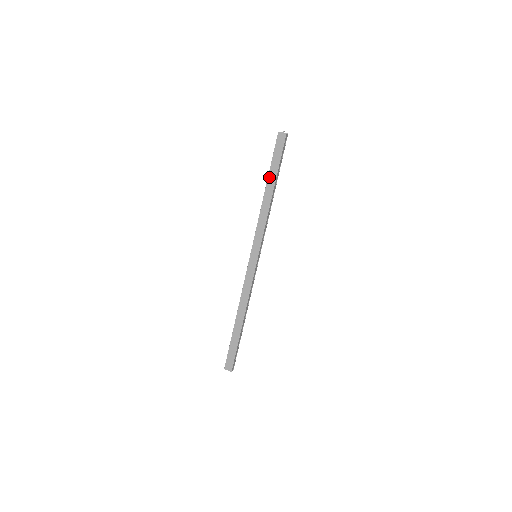
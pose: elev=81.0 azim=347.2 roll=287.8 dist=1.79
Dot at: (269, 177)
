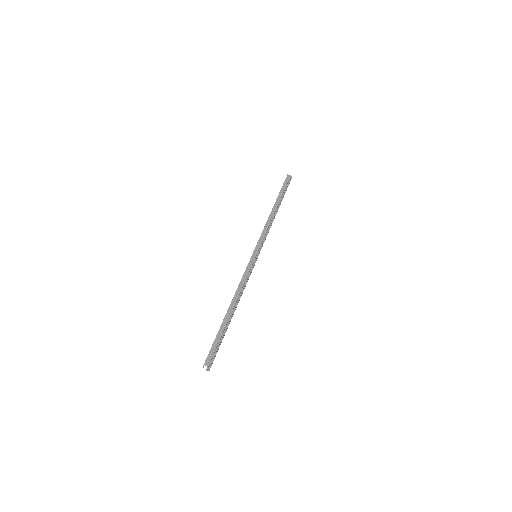
Dot at: occluded
